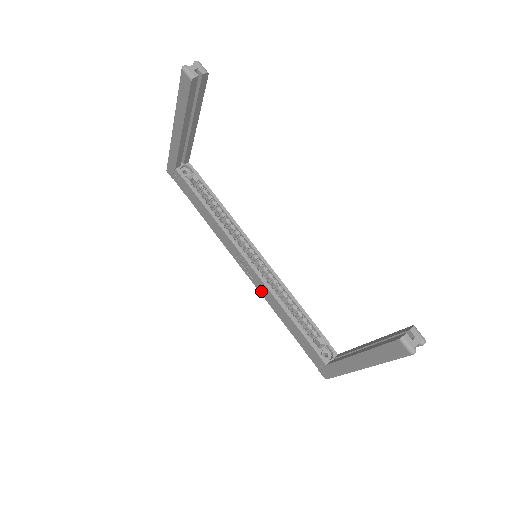
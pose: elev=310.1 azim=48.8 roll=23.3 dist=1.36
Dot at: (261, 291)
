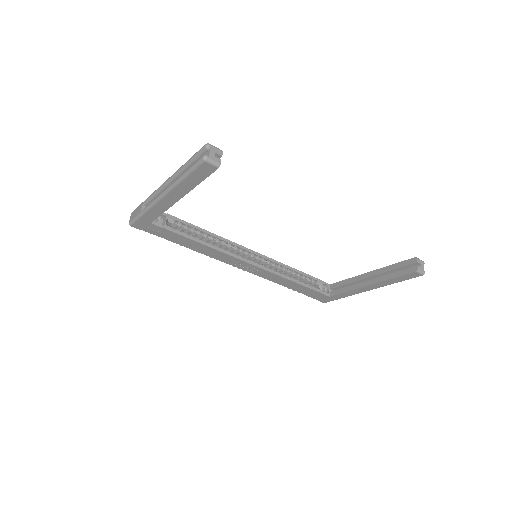
Dot at: (263, 276)
